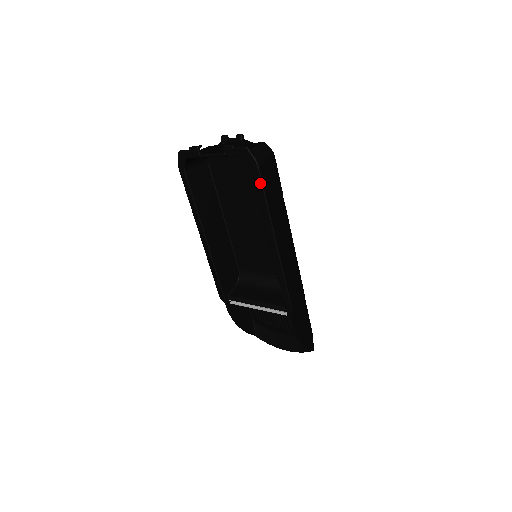
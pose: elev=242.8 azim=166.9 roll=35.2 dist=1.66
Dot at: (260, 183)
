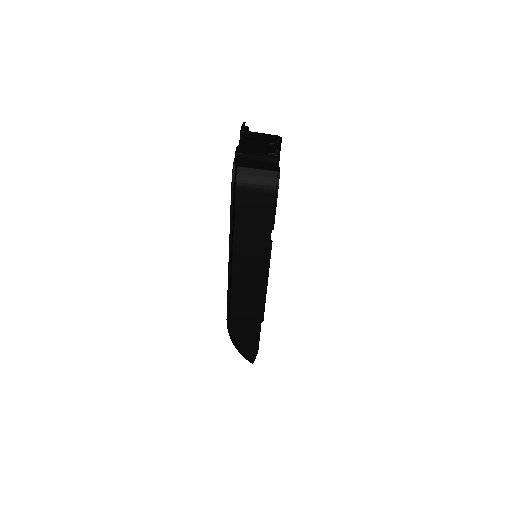
Dot at: (231, 203)
